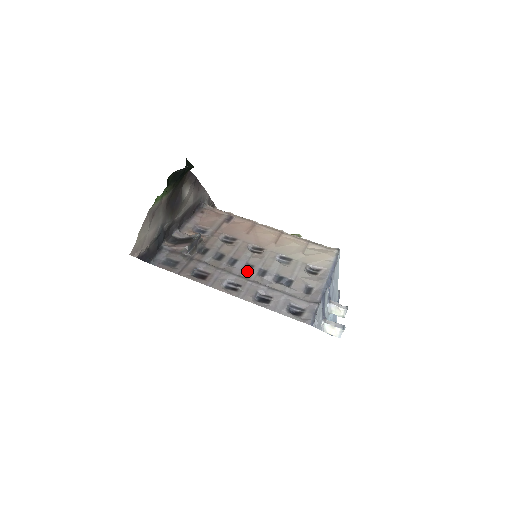
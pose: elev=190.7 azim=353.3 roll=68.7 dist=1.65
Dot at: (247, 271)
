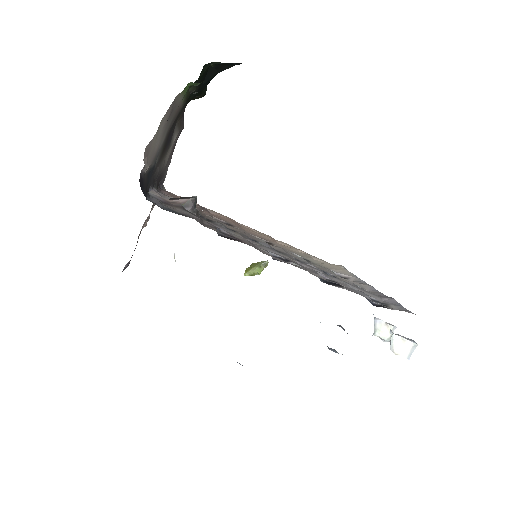
Dot at: occluded
